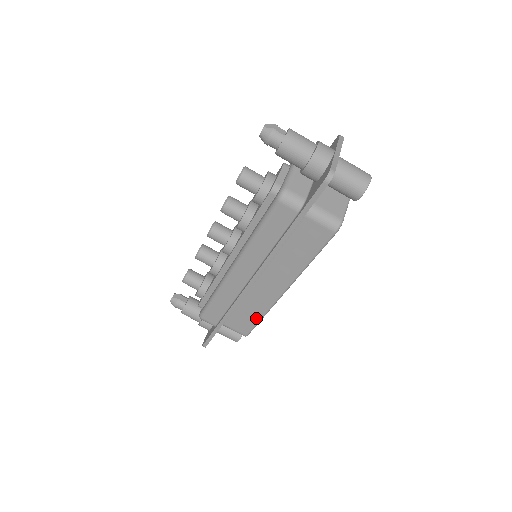
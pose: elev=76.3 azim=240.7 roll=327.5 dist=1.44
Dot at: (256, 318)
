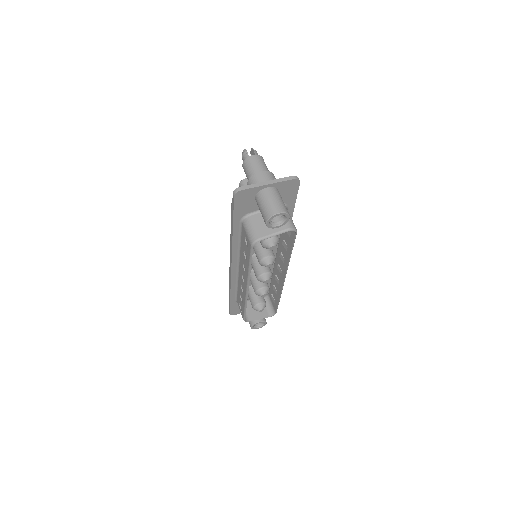
Dot at: (243, 305)
